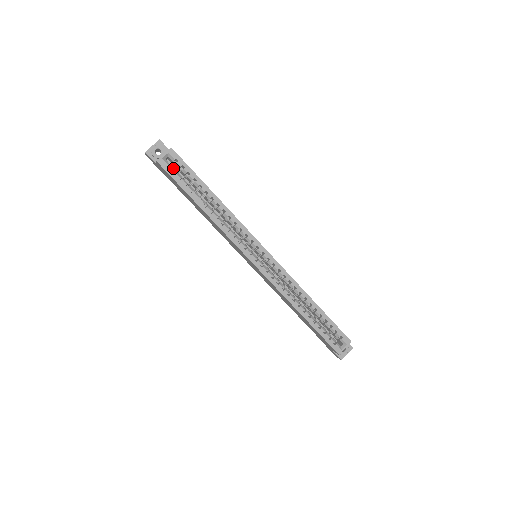
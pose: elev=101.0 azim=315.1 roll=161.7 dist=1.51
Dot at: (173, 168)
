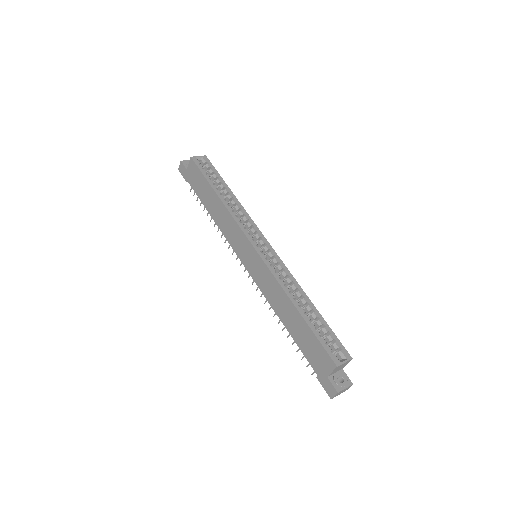
Dot at: (202, 166)
